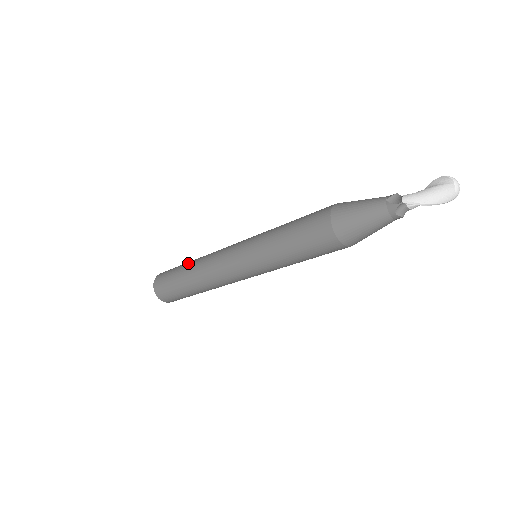
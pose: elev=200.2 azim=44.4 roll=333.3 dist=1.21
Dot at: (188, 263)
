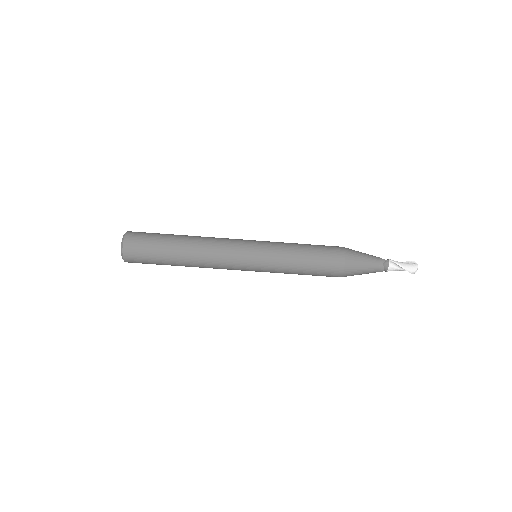
Dot at: occluded
